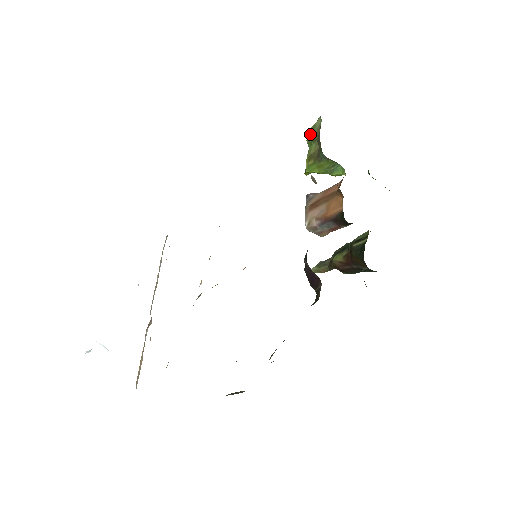
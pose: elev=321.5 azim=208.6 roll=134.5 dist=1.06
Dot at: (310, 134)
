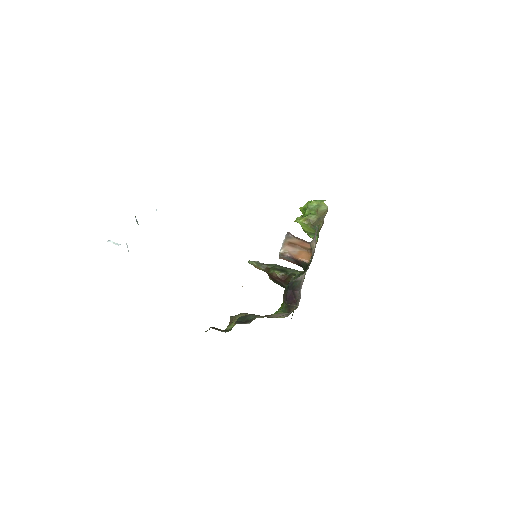
Dot at: (313, 205)
